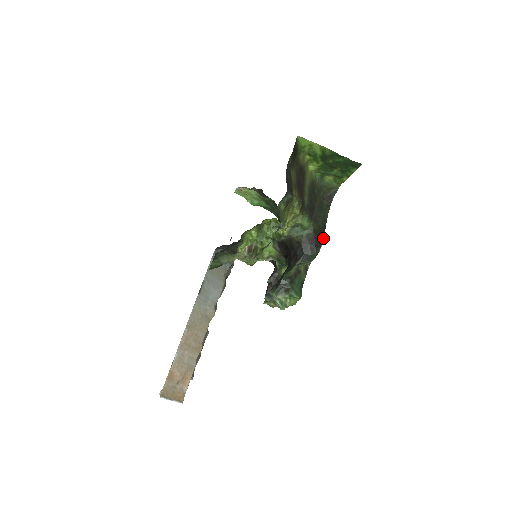
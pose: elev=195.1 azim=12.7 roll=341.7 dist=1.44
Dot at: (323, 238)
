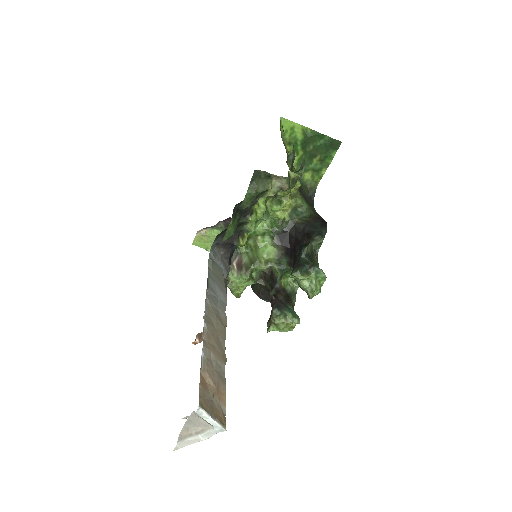
Dot at: (324, 220)
